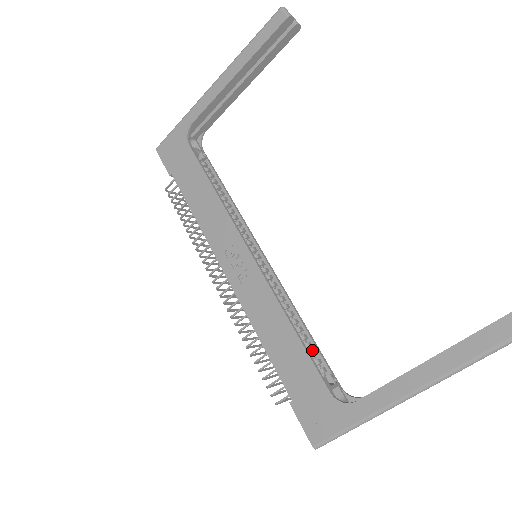
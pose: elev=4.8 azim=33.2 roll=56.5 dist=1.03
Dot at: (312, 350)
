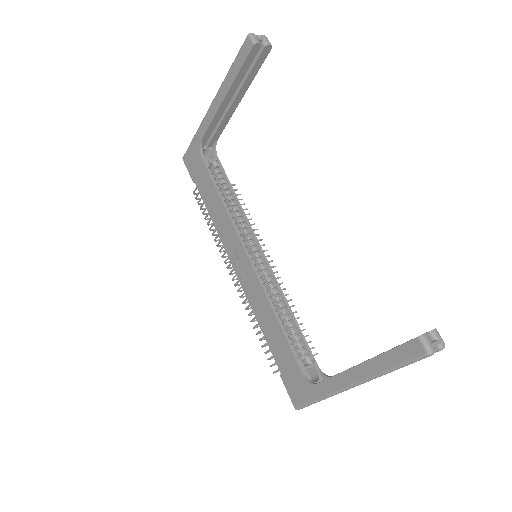
Dot at: (298, 335)
